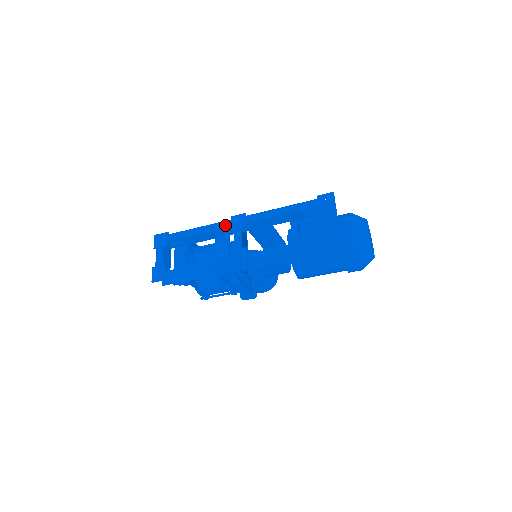
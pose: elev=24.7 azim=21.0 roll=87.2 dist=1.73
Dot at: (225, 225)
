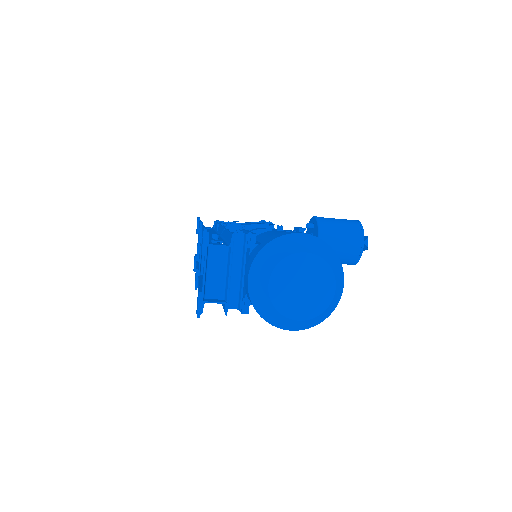
Dot at: occluded
